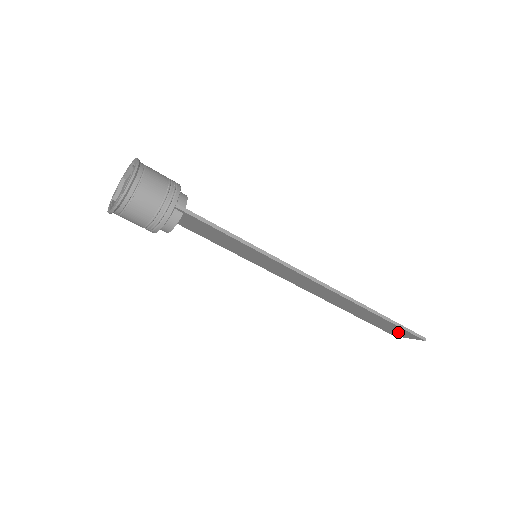
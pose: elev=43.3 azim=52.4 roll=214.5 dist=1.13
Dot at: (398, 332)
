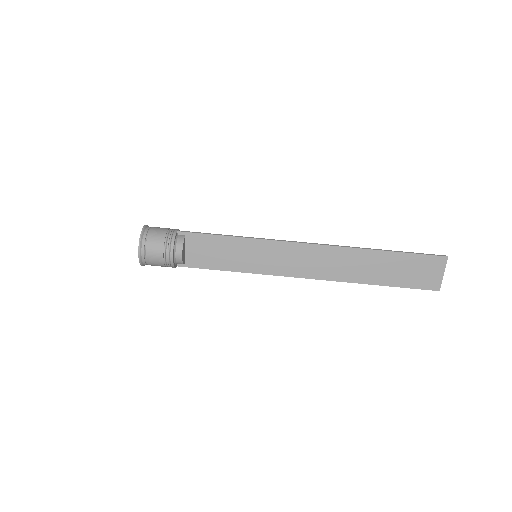
Dot at: (426, 272)
